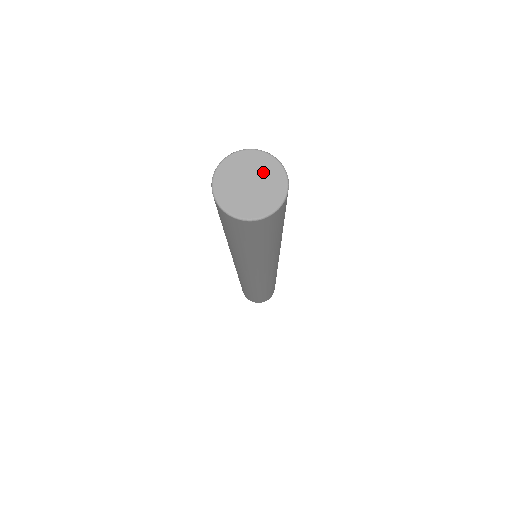
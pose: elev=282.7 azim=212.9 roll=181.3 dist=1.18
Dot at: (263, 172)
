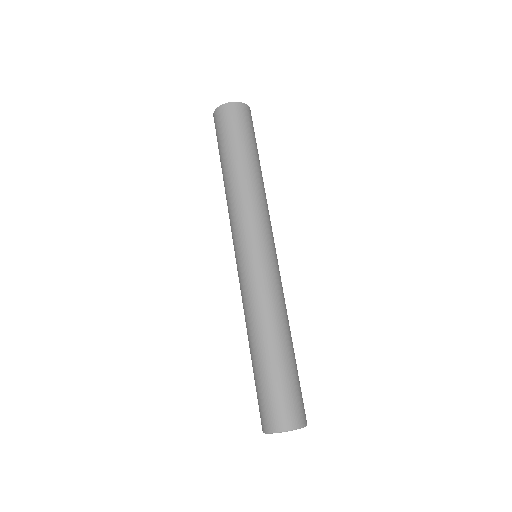
Dot at: occluded
